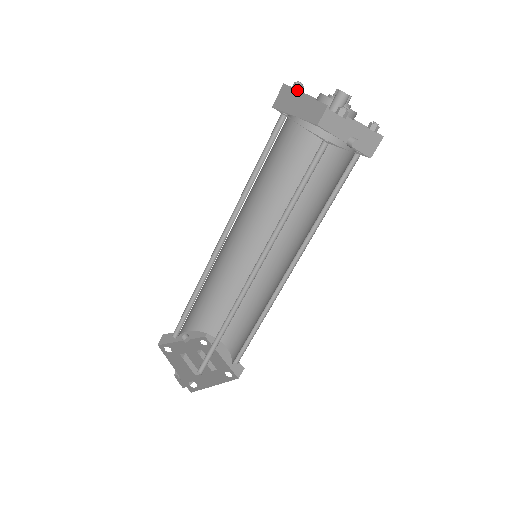
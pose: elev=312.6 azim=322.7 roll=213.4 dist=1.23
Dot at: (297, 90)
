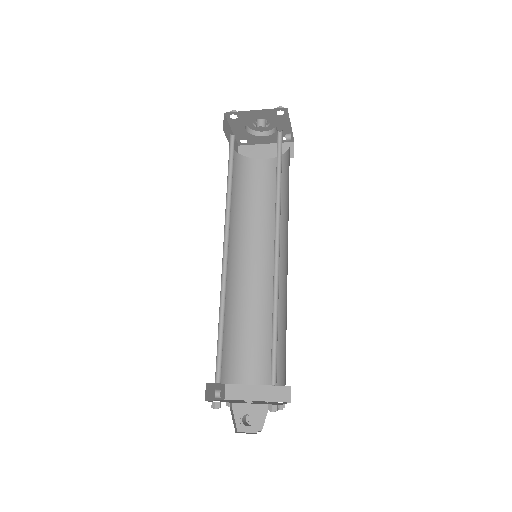
Dot at: occluded
